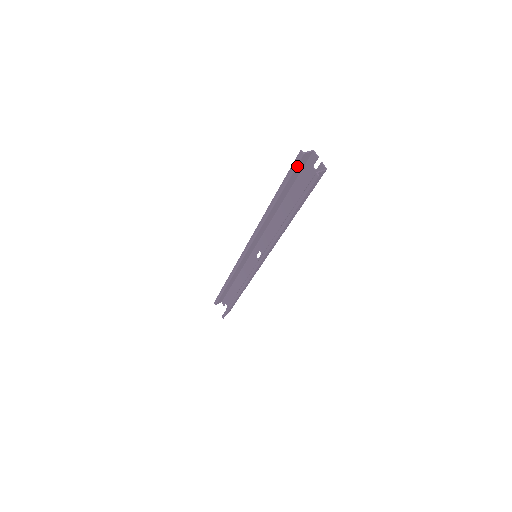
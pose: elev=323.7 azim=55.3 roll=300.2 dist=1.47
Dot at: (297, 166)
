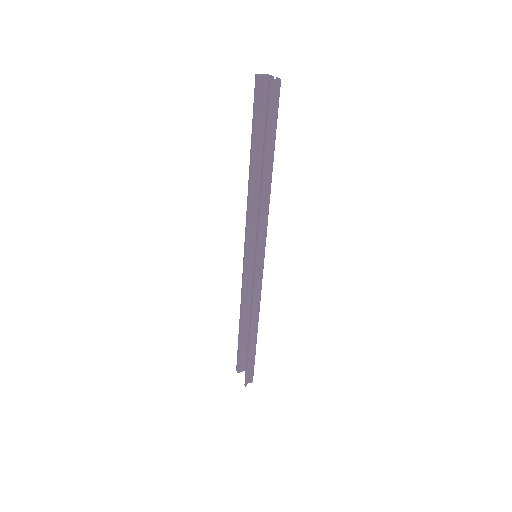
Dot at: (258, 96)
